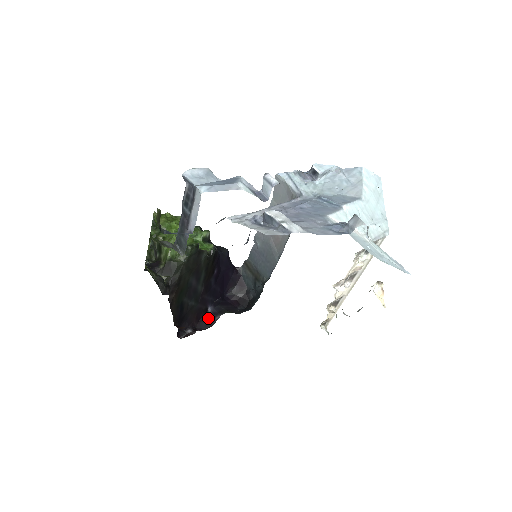
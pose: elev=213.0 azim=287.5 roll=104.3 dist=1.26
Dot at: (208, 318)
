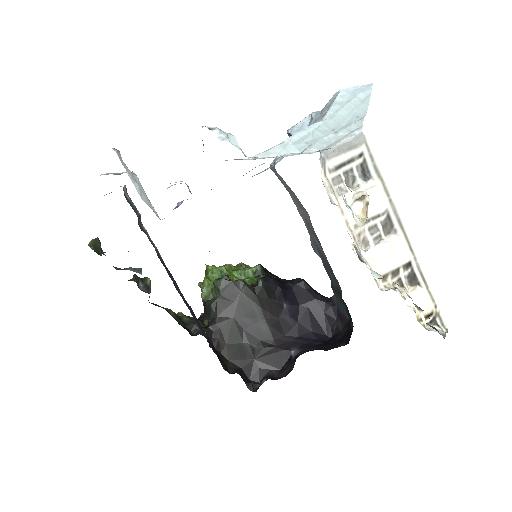
Dot at: (291, 364)
